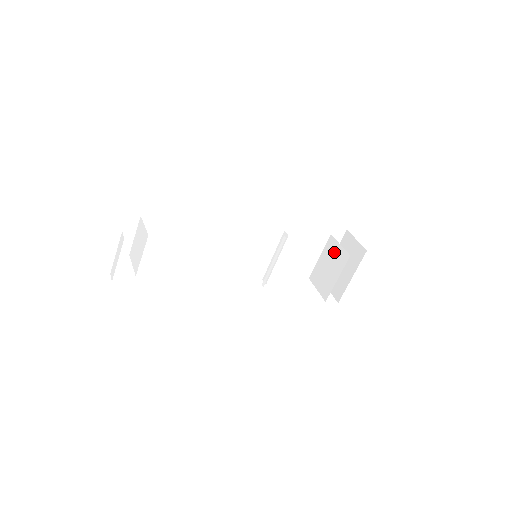
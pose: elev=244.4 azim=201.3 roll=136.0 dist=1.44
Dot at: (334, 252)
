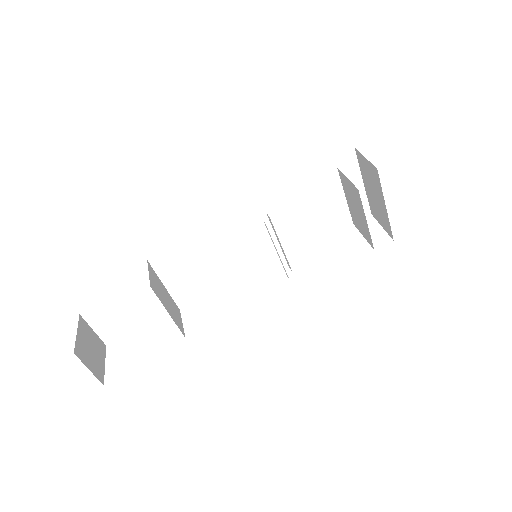
Dot at: (349, 189)
